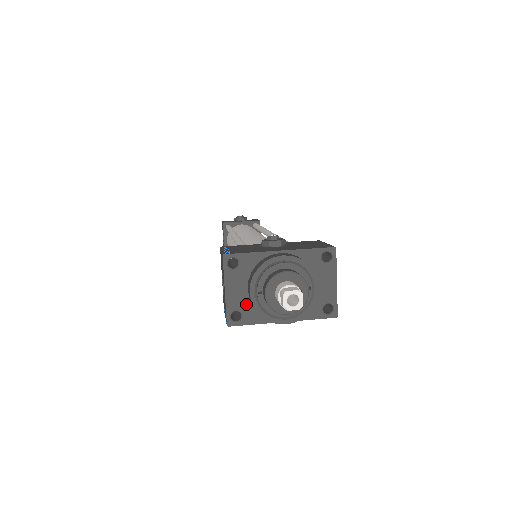
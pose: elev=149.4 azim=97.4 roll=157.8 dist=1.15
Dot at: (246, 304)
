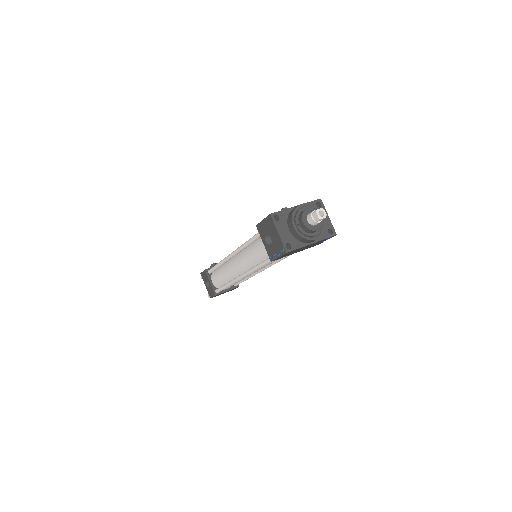
Dot at: (291, 238)
